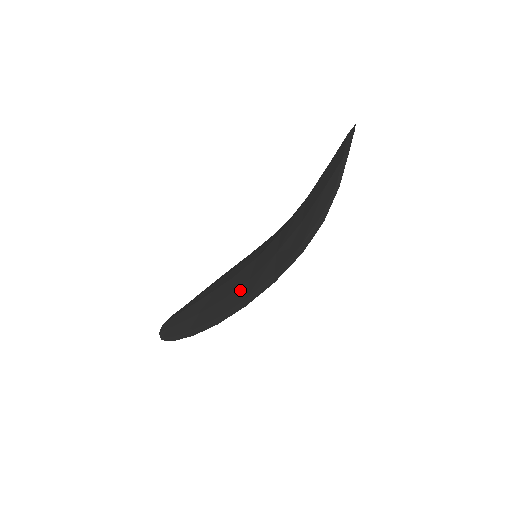
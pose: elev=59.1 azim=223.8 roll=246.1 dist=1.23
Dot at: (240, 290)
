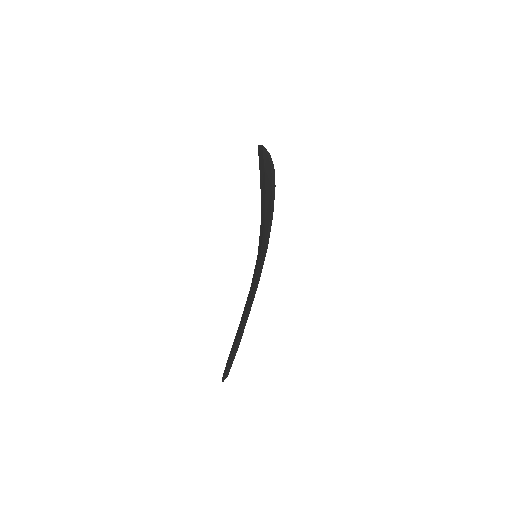
Dot at: (259, 261)
